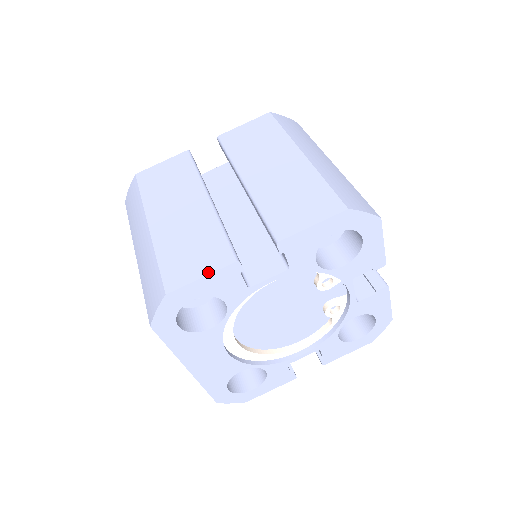
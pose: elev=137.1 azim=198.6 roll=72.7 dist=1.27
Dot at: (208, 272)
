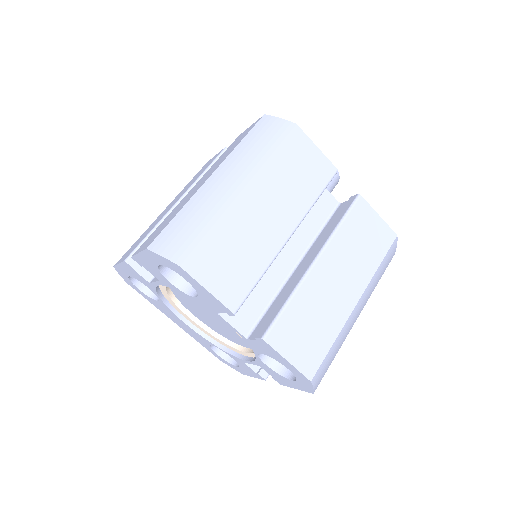
Dot at: (121, 261)
